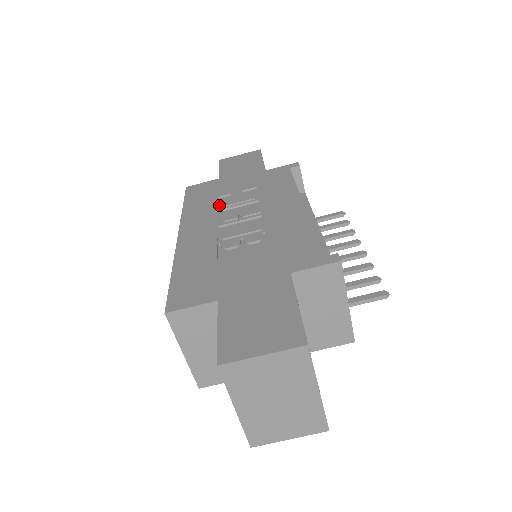
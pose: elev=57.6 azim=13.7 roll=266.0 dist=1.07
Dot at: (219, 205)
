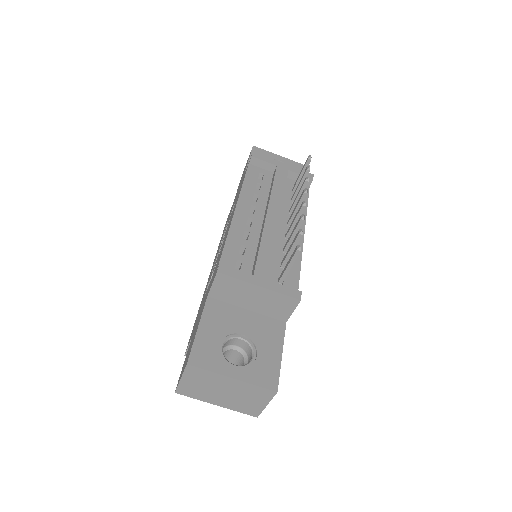
Dot at: occluded
